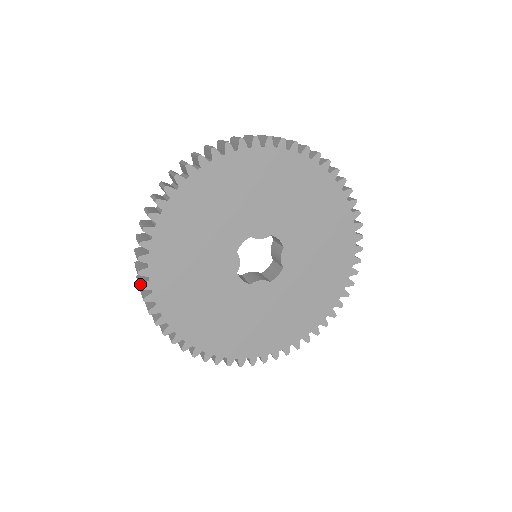
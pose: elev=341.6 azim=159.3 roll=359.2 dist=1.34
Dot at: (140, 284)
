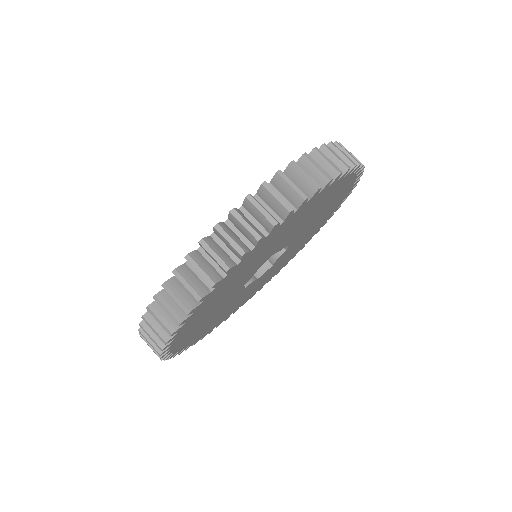
Dot at: (172, 331)
